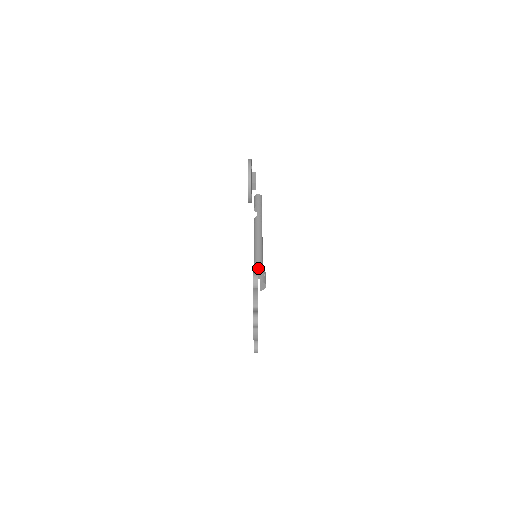
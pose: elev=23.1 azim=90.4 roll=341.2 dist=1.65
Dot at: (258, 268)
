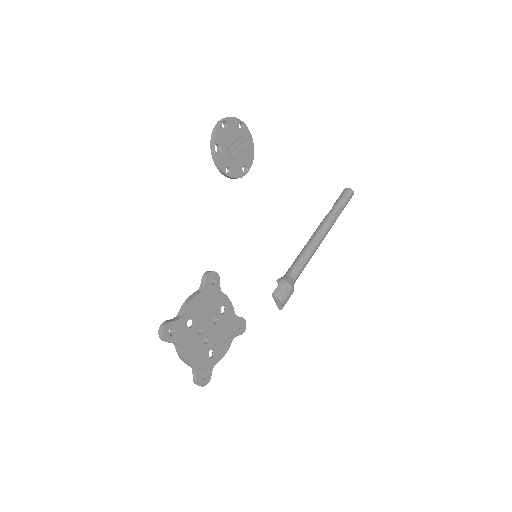
Dot at: (281, 278)
